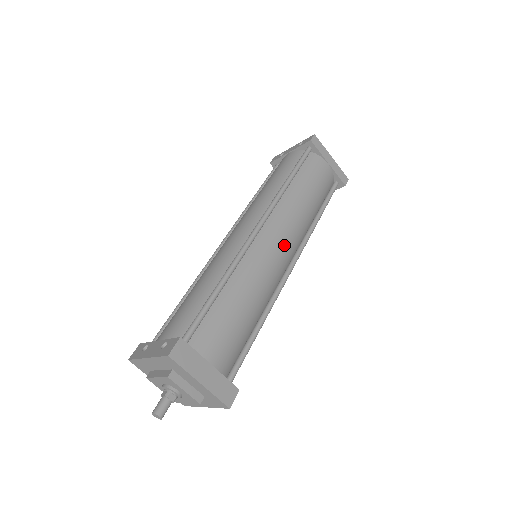
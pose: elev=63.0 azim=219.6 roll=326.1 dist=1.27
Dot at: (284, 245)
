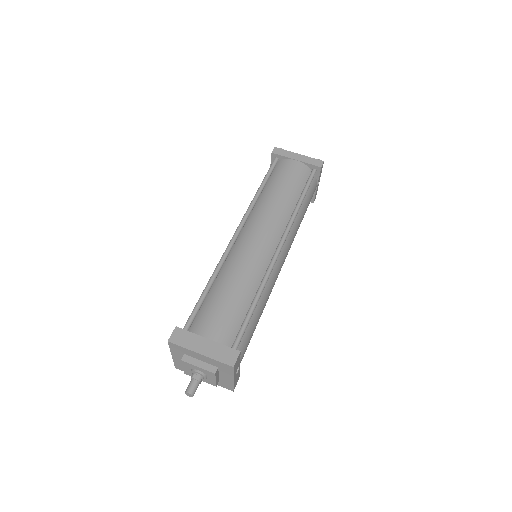
Dot at: (263, 235)
